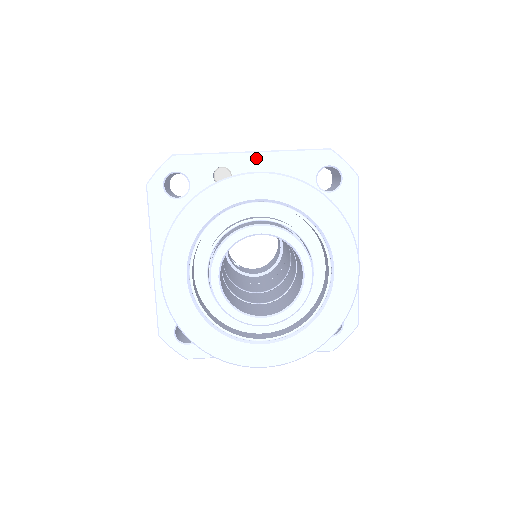
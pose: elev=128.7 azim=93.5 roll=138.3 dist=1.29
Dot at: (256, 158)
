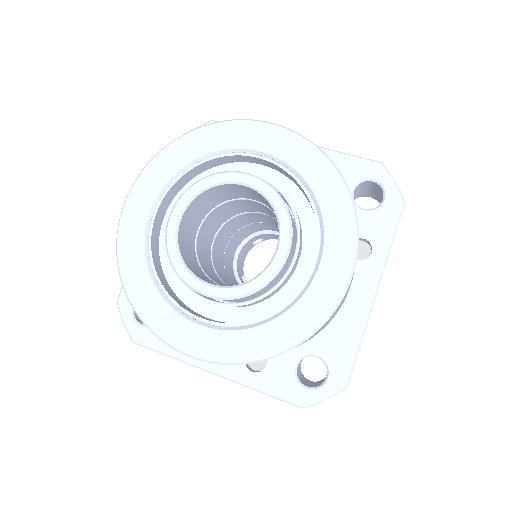
Dot at: occluded
